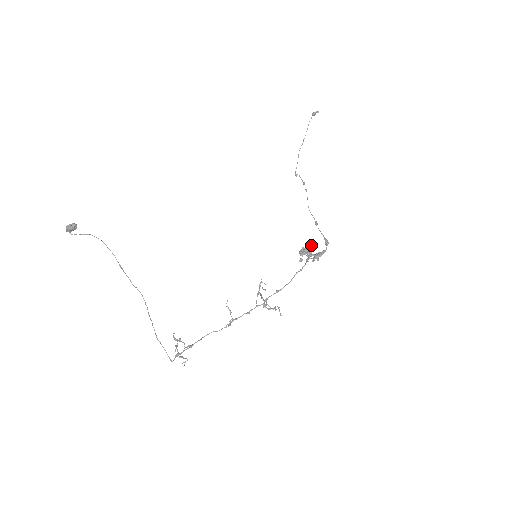
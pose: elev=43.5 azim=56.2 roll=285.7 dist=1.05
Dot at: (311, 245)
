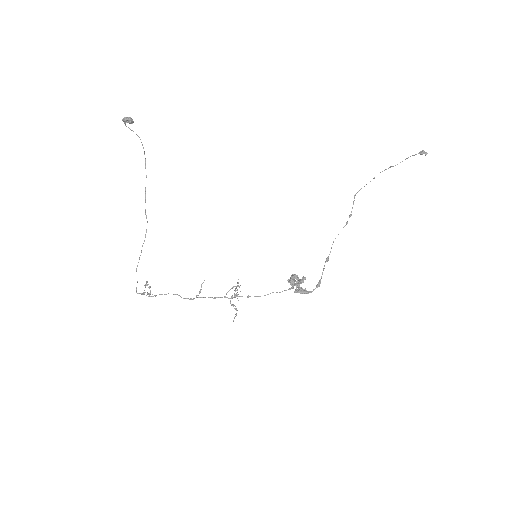
Dot at: (305, 278)
